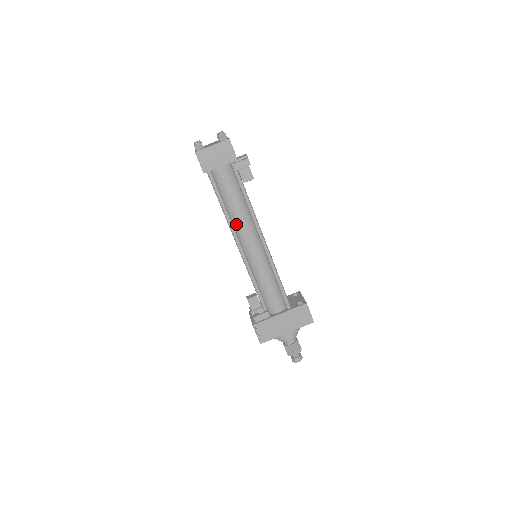
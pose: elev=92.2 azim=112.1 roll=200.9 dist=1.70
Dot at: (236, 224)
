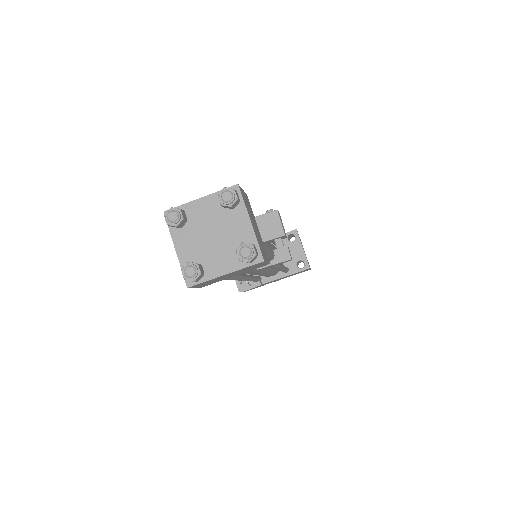
Dot at: occluded
